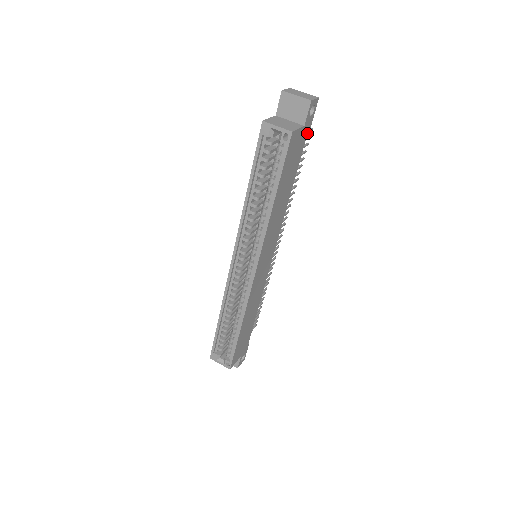
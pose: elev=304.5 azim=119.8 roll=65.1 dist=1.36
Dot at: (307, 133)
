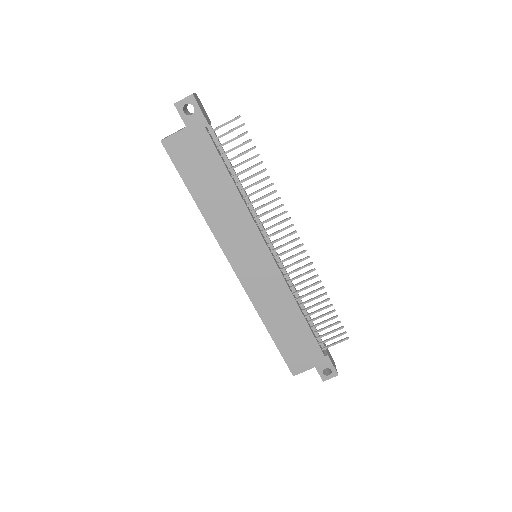
Dot at: (206, 129)
